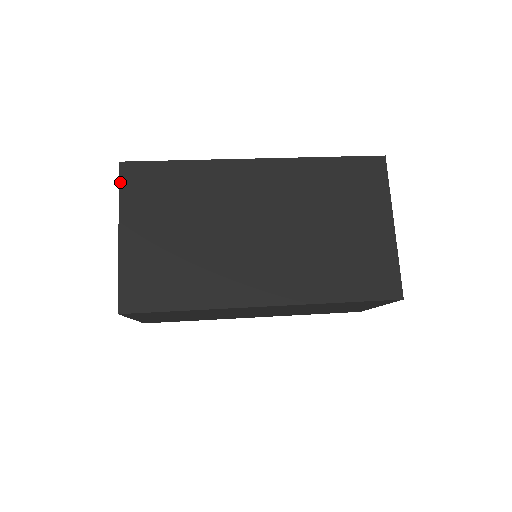
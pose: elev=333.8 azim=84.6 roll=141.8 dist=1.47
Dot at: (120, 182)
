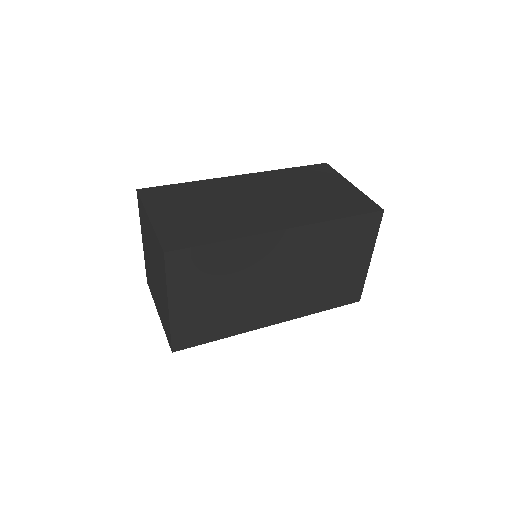
Dot at: (166, 269)
